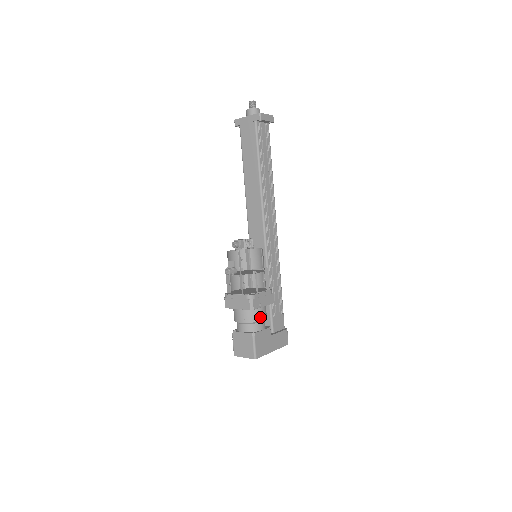
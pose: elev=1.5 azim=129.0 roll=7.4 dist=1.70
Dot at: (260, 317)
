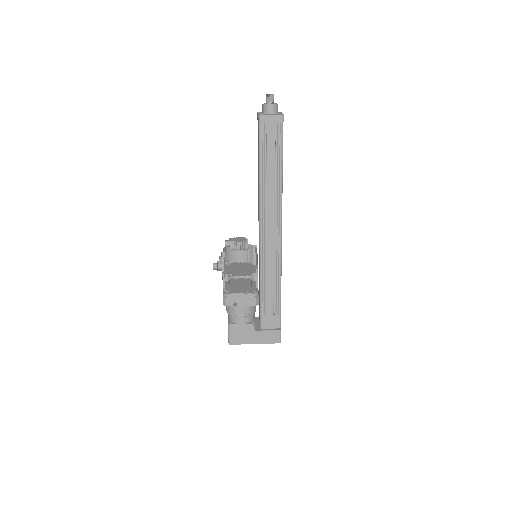
Dot at: (238, 313)
